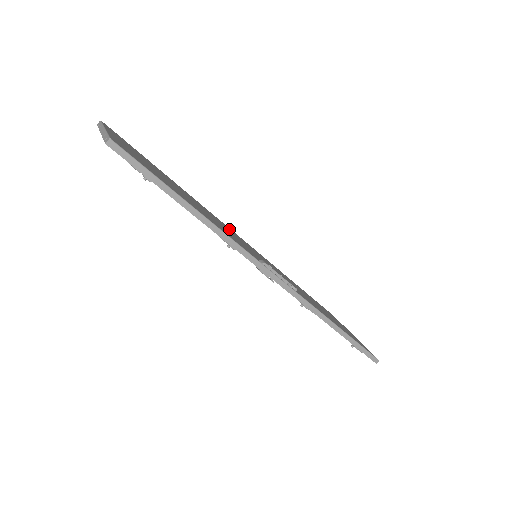
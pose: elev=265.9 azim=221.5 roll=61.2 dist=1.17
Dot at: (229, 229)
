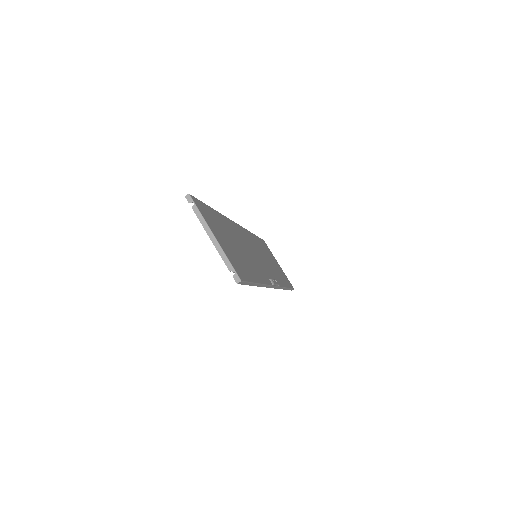
Dot at: (239, 232)
